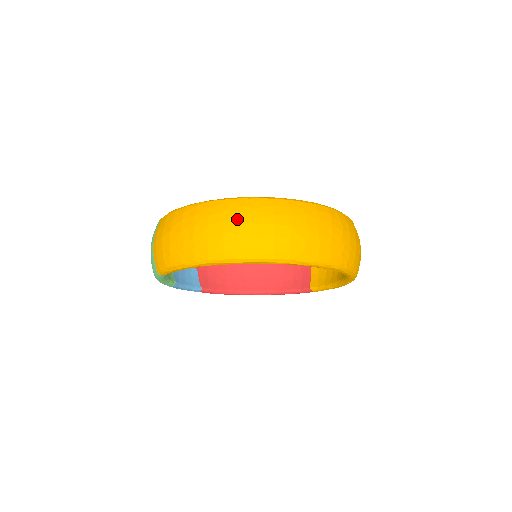
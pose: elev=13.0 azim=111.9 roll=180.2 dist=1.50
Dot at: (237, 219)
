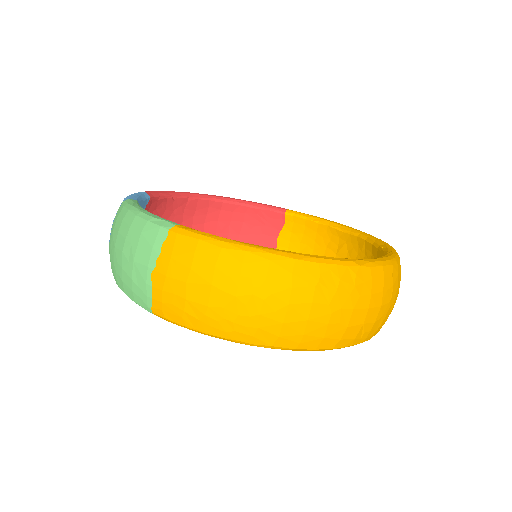
Dot at: (332, 301)
